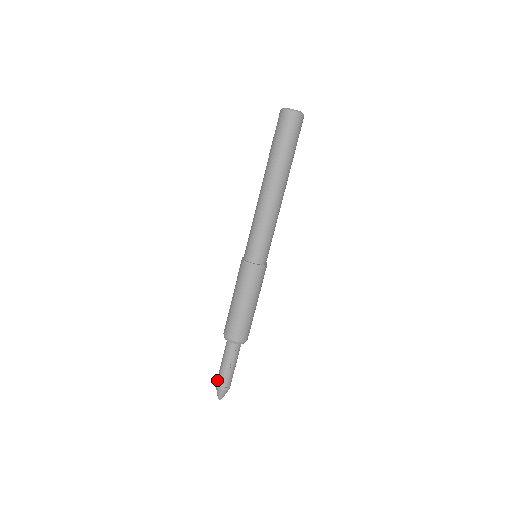
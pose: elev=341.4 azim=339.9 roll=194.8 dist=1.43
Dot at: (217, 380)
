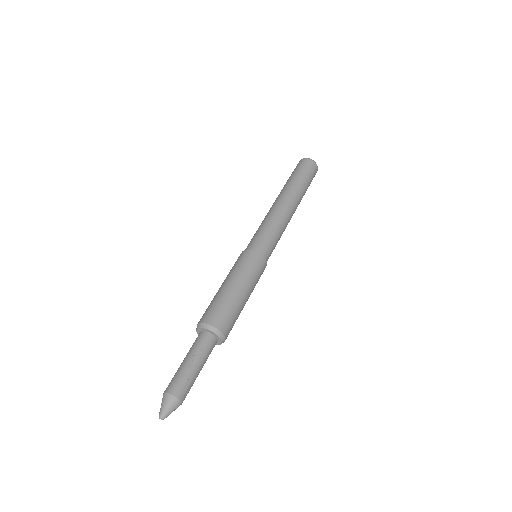
Dot at: (168, 385)
